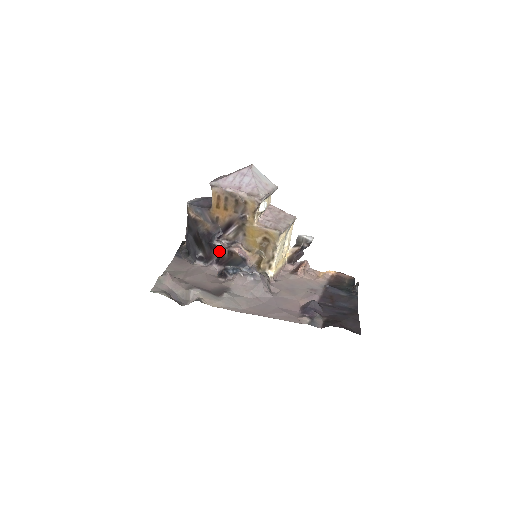
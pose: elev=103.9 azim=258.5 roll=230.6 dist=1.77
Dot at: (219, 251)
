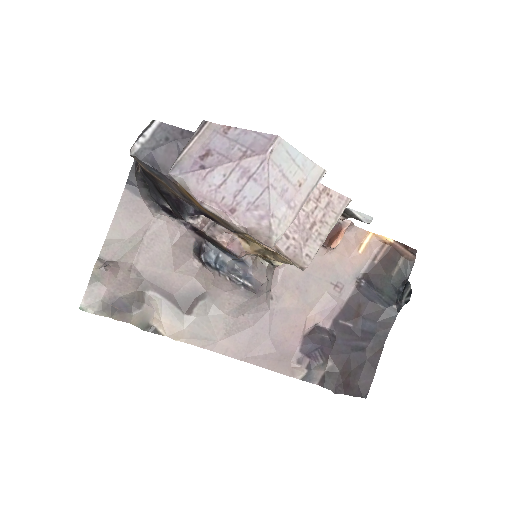
Dot at: (196, 227)
